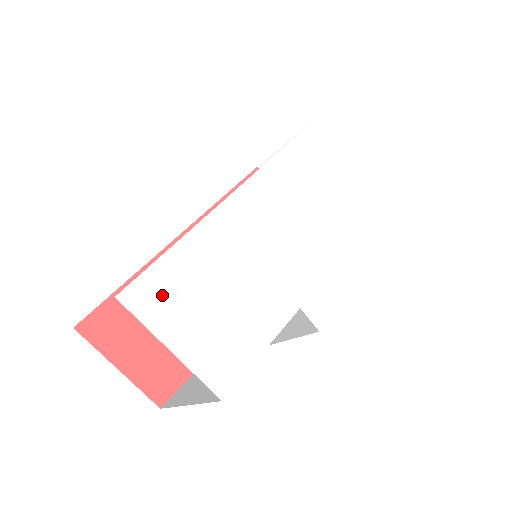
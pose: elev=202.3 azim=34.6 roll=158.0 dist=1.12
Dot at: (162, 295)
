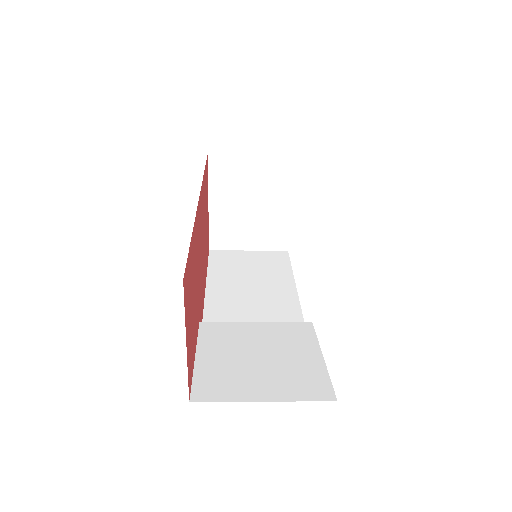
Dot at: occluded
